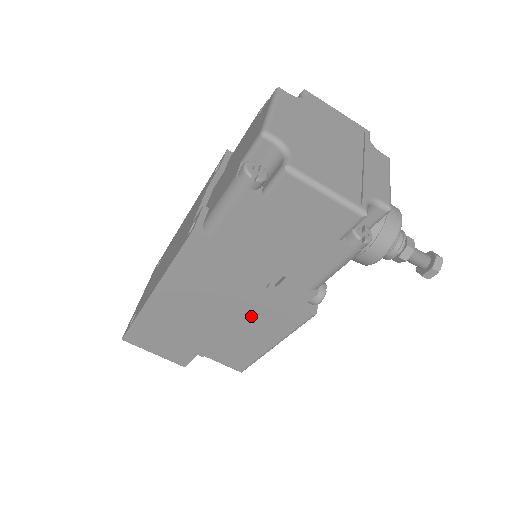
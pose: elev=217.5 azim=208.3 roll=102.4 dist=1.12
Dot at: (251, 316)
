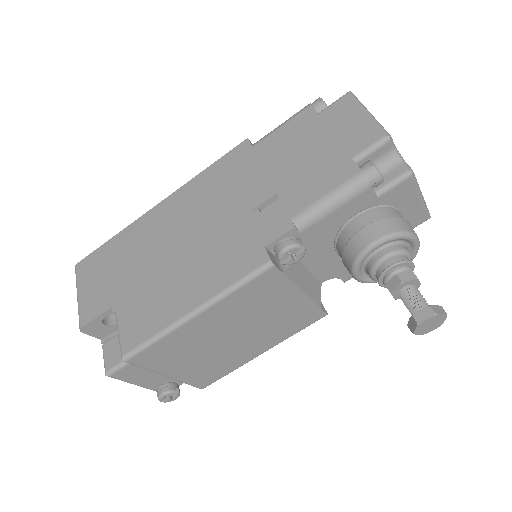
Dot at: (211, 250)
